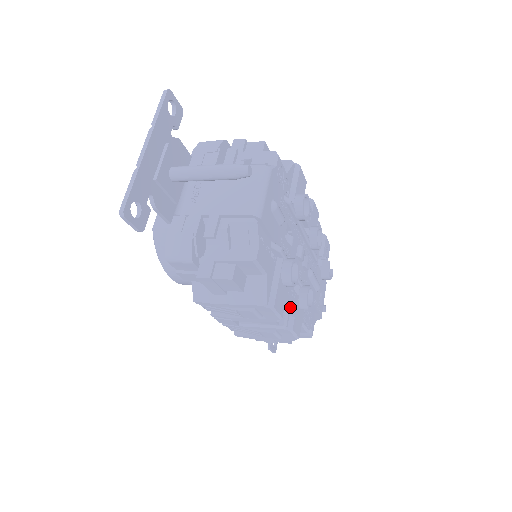
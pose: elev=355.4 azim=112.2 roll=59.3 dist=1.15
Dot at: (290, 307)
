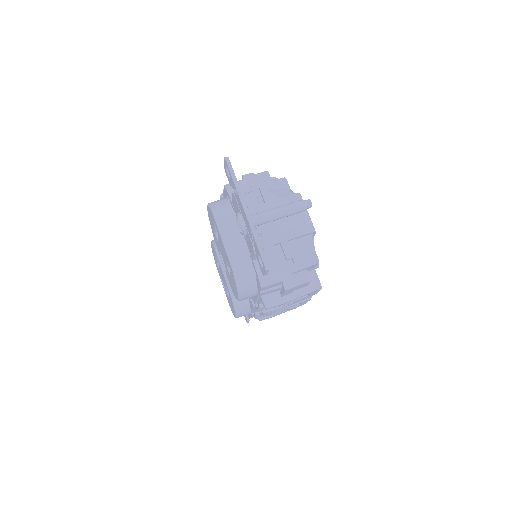
Dot at: occluded
